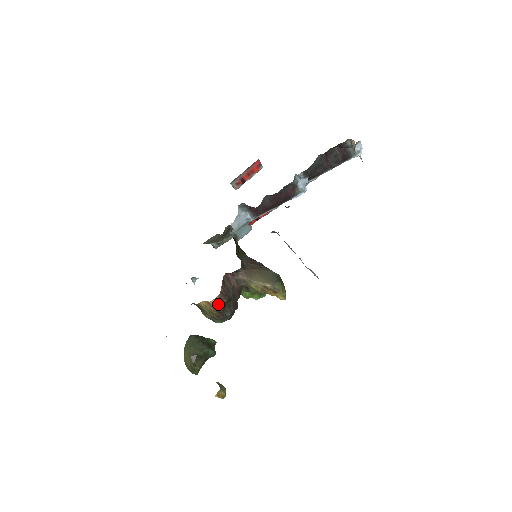
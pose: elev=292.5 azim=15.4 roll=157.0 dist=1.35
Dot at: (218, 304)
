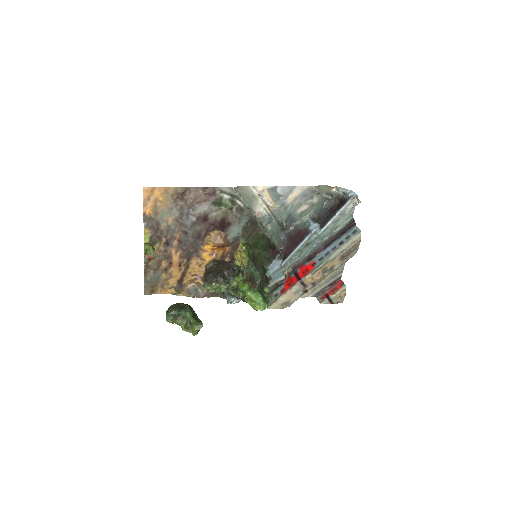
Dot at: (208, 263)
